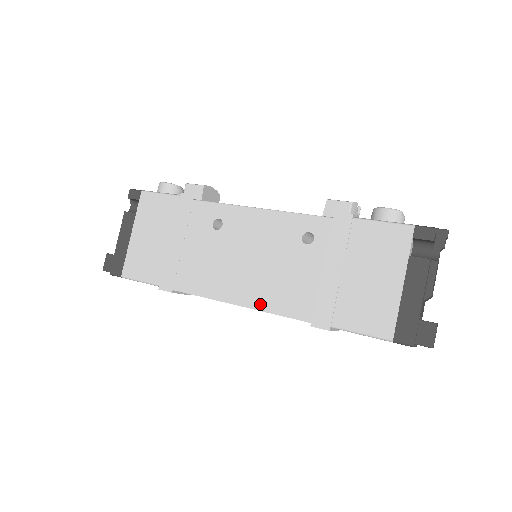
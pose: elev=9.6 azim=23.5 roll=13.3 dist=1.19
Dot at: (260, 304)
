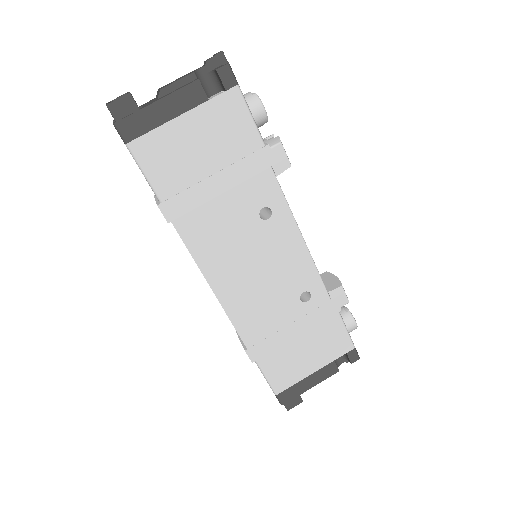
Dot at: (230, 307)
